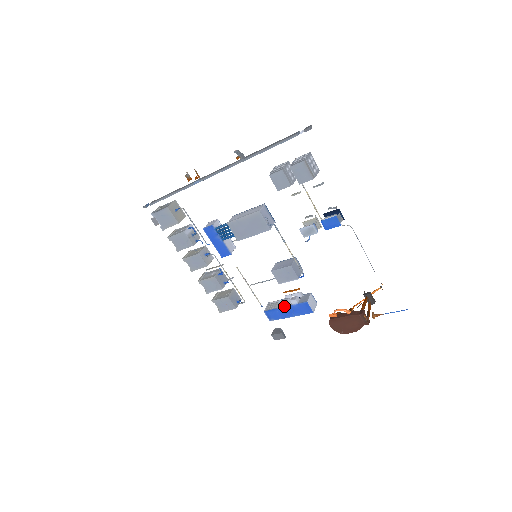
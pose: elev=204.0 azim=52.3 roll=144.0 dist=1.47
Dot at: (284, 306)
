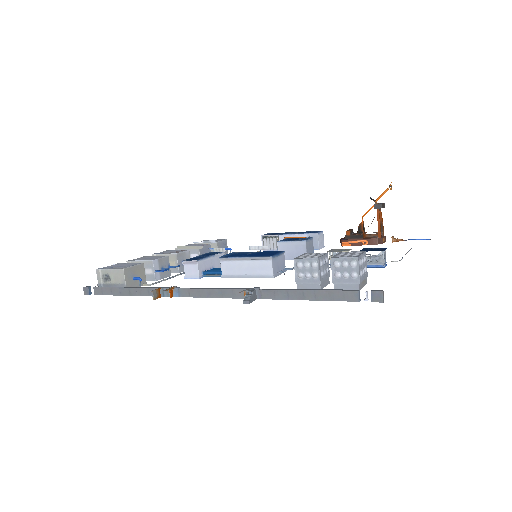
Dot at: occluded
